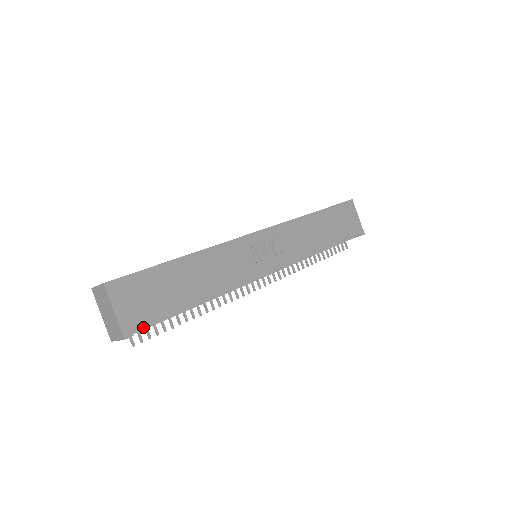
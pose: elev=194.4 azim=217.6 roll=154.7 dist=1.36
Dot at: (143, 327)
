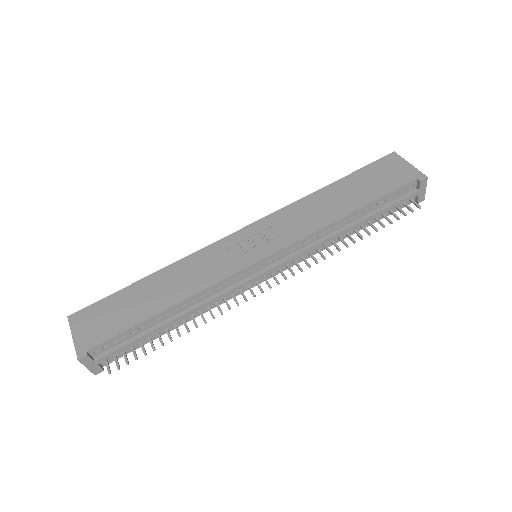
Dot at: (111, 350)
